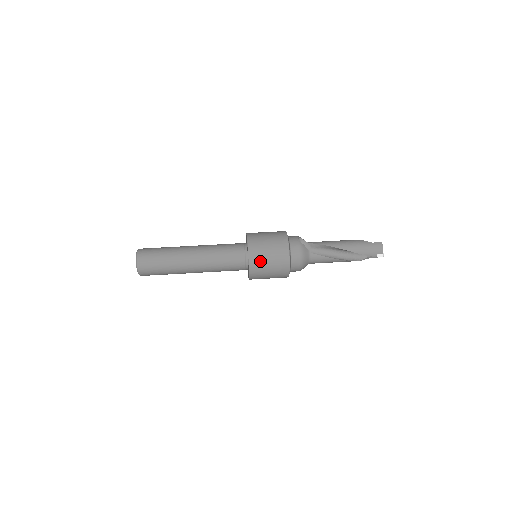
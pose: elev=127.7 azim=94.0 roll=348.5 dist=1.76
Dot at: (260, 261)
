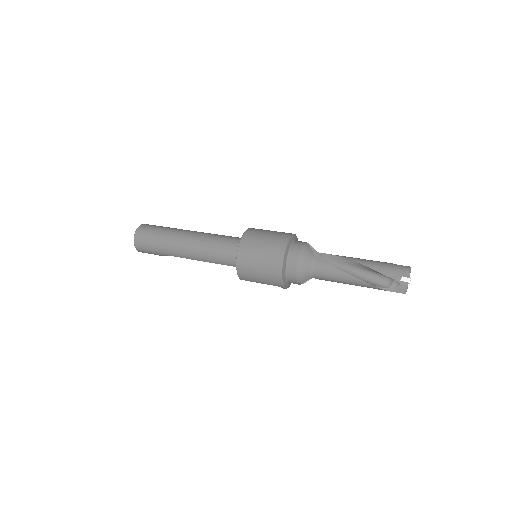
Dot at: (252, 245)
